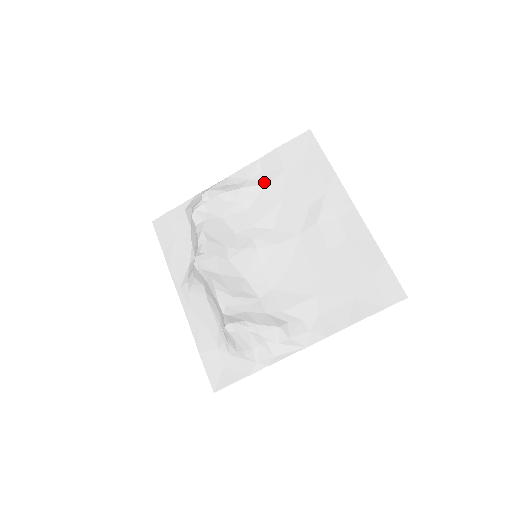
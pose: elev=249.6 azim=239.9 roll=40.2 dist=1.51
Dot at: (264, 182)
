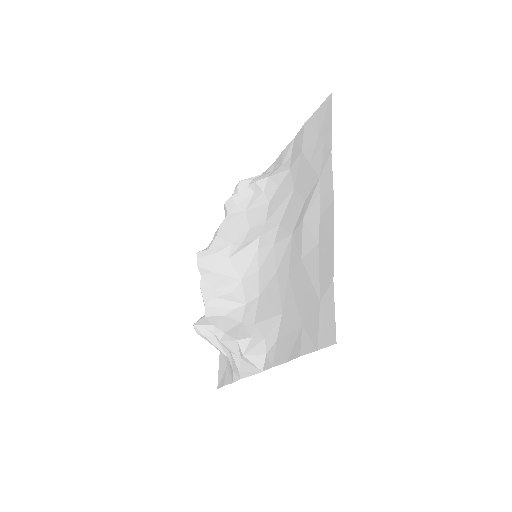
Dot at: (288, 168)
